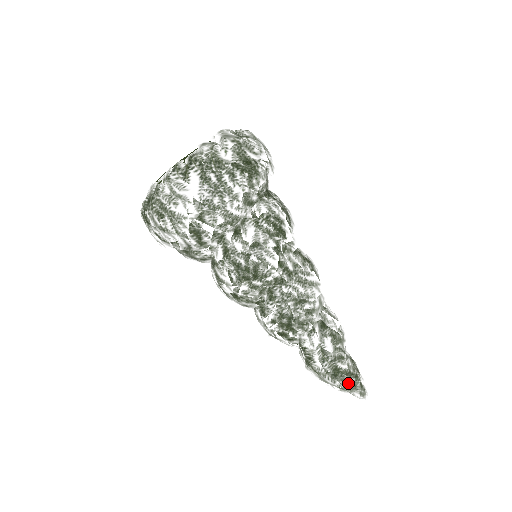
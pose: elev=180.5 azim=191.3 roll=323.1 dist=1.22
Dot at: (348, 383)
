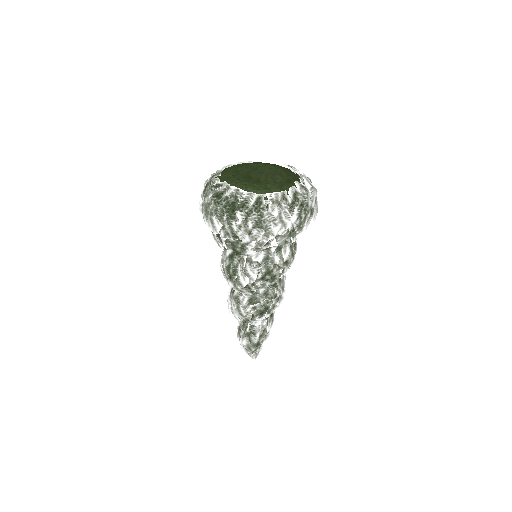
Dot at: (259, 350)
